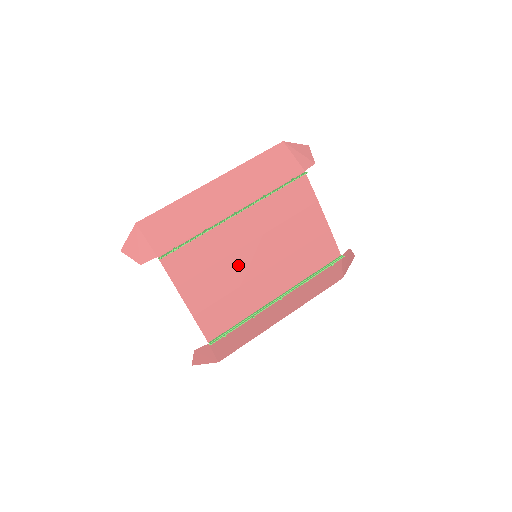
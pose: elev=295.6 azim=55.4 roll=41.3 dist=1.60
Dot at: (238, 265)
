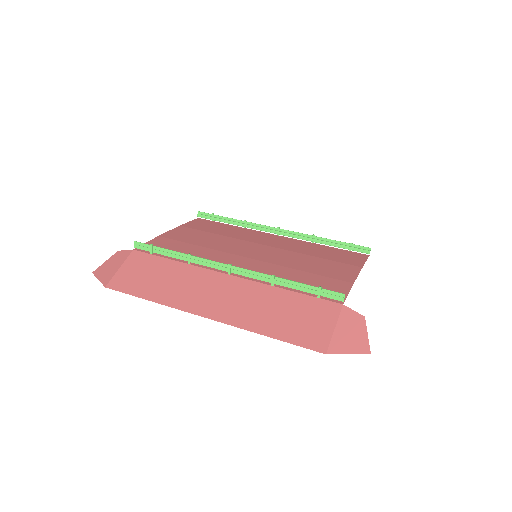
Dot at: (235, 245)
